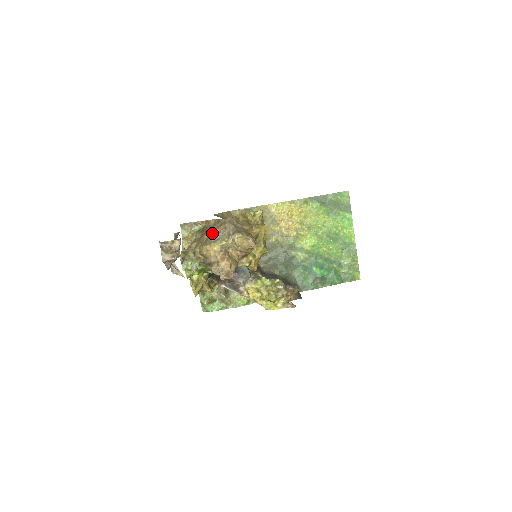
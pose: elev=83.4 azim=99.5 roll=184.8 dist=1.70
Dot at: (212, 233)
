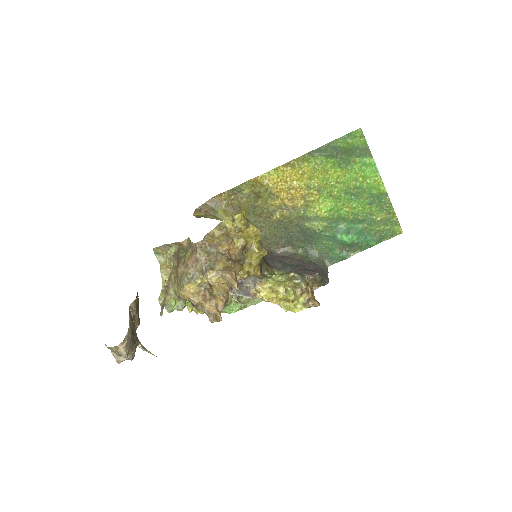
Dot at: (185, 267)
